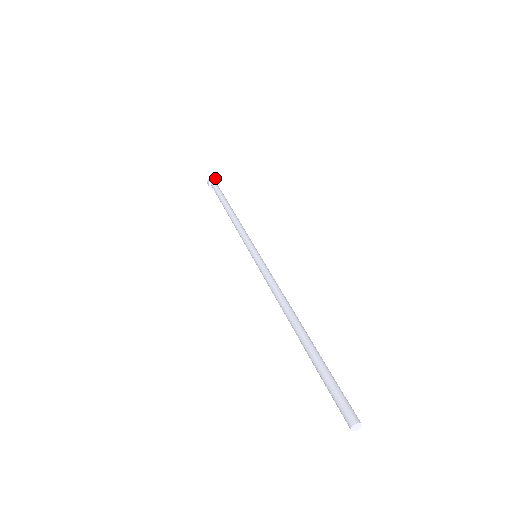
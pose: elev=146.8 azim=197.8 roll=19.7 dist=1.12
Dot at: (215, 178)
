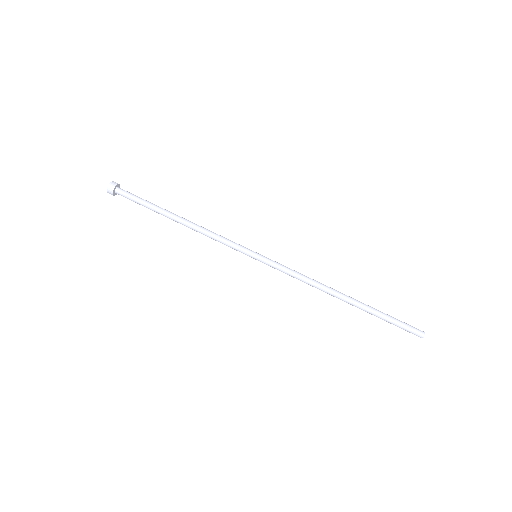
Dot at: (115, 182)
